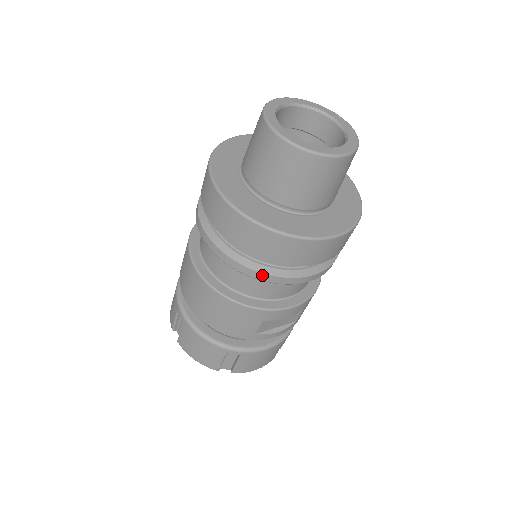
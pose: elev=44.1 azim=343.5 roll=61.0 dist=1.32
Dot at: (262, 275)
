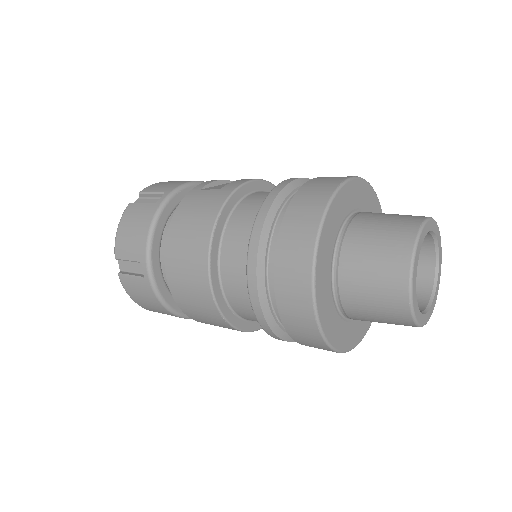
Dot at: occluded
